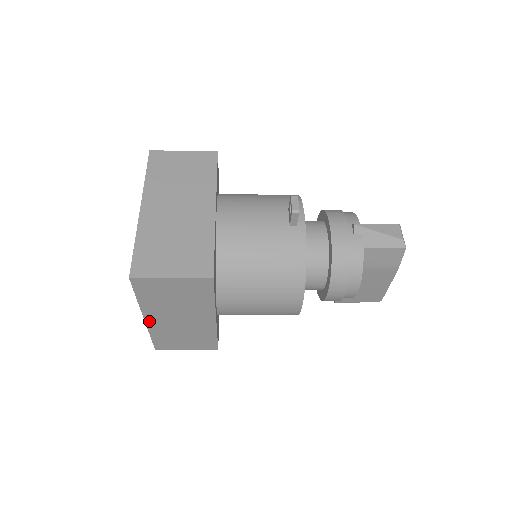
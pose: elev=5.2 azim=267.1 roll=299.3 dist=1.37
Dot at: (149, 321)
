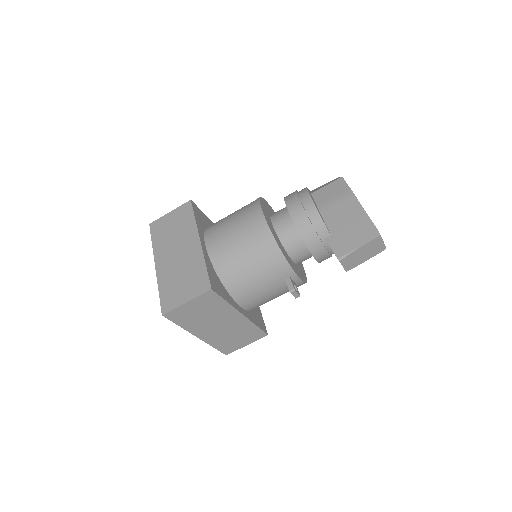
Dot at: (158, 267)
